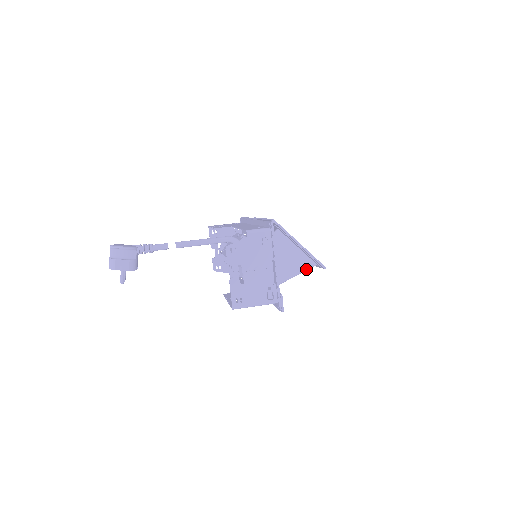
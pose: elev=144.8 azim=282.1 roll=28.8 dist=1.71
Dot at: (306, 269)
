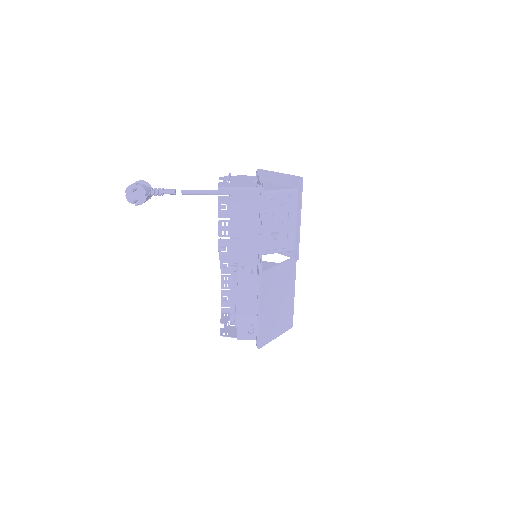
Dot at: (288, 190)
